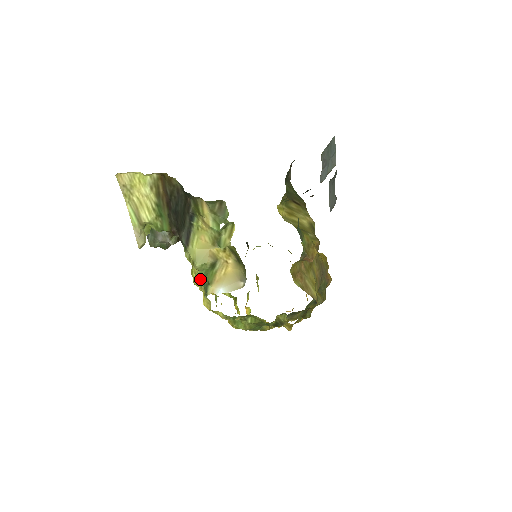
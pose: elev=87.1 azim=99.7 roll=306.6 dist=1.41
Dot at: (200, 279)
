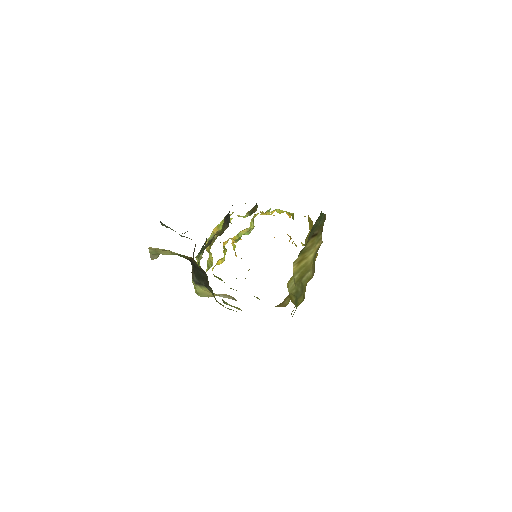
Dot at: occluded
